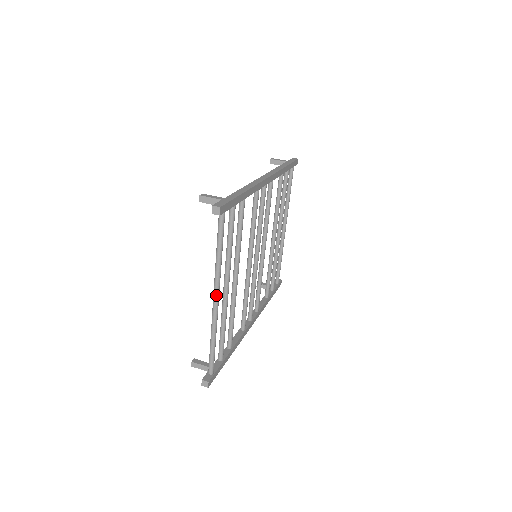
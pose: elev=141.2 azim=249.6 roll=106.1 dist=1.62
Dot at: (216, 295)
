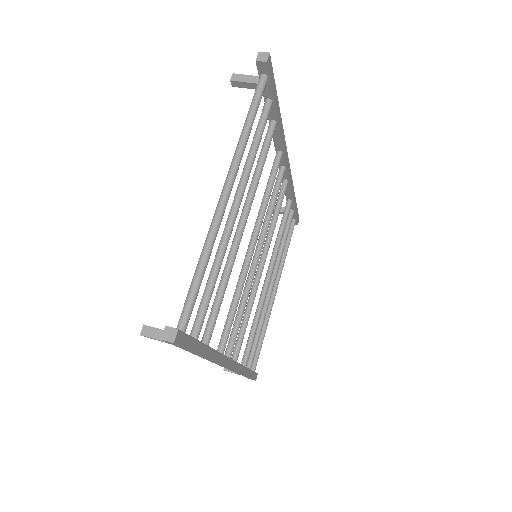
Dot at: (229, 183)
